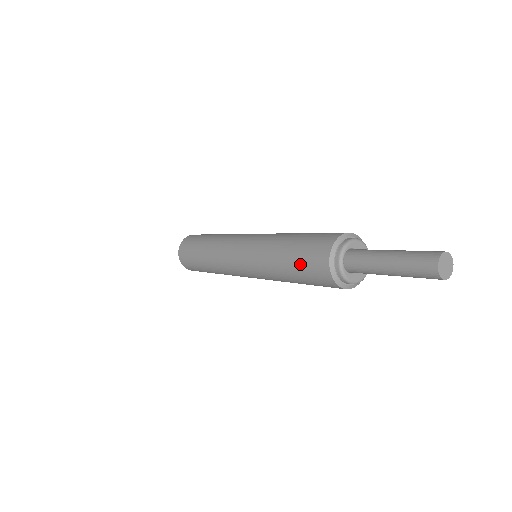
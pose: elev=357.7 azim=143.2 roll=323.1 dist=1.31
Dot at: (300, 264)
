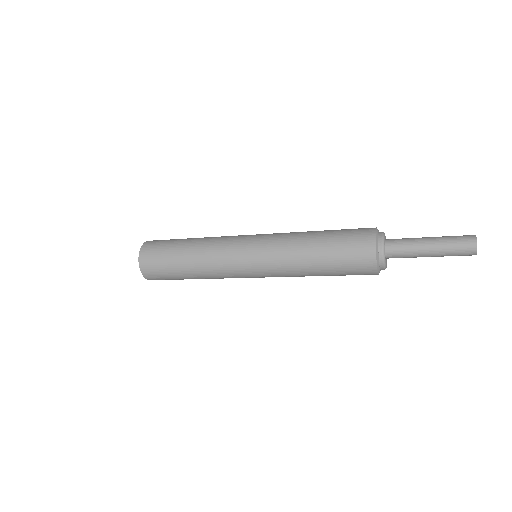
Dot at: (340, 251)
